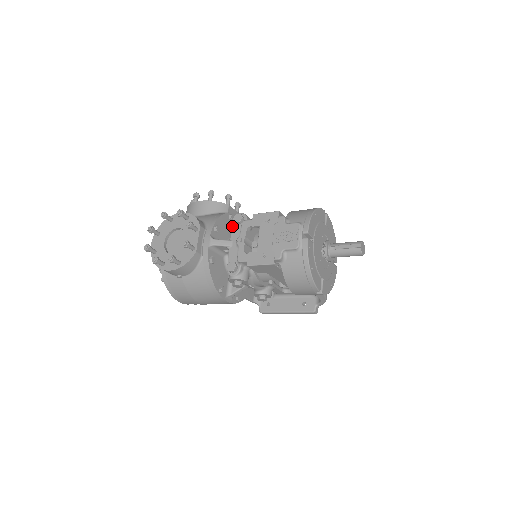
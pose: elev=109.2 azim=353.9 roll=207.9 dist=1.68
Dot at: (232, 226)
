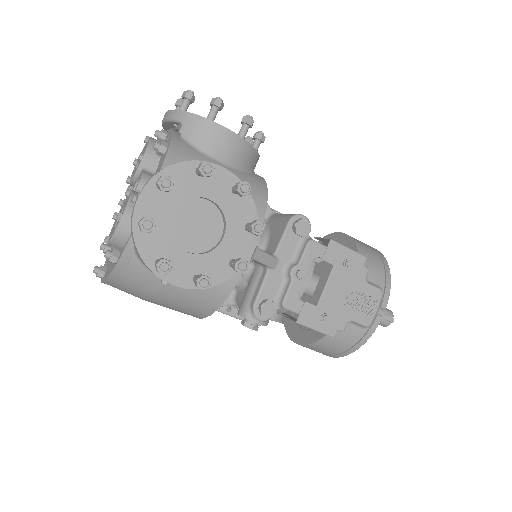
Dot at: (285, 231)
